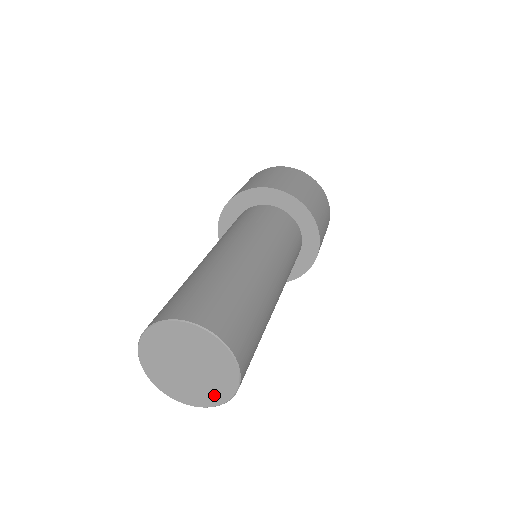
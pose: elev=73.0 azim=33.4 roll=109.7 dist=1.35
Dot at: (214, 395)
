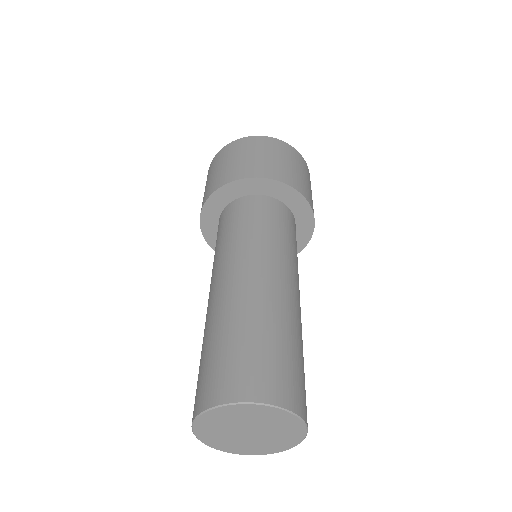
Dot at: (244, 449)
